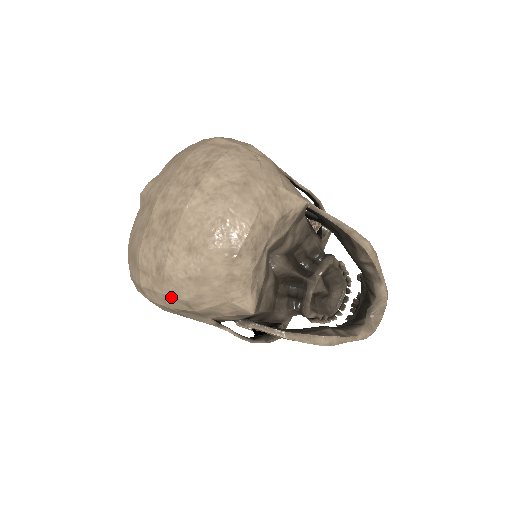
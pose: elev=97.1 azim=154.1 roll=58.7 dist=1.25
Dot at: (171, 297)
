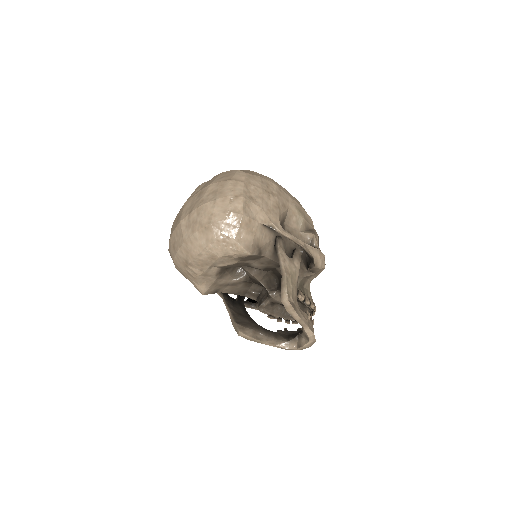
Dot at: occluded
